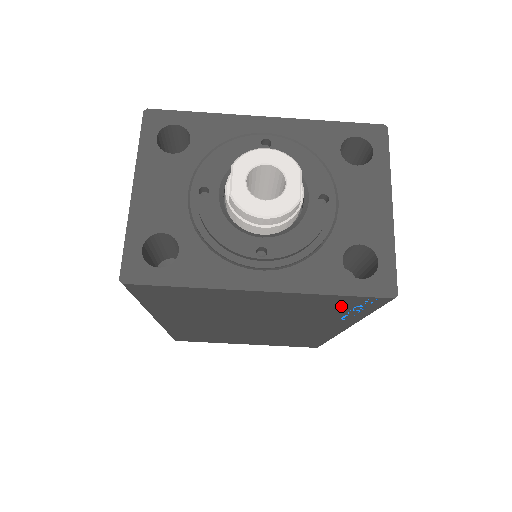
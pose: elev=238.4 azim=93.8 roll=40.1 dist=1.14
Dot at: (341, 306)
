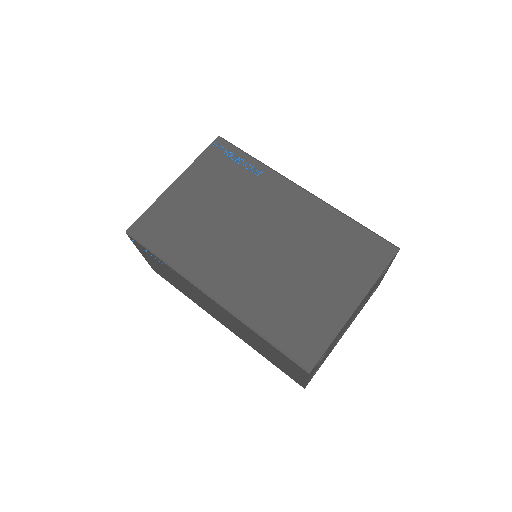
Dot at: (223, 162)
